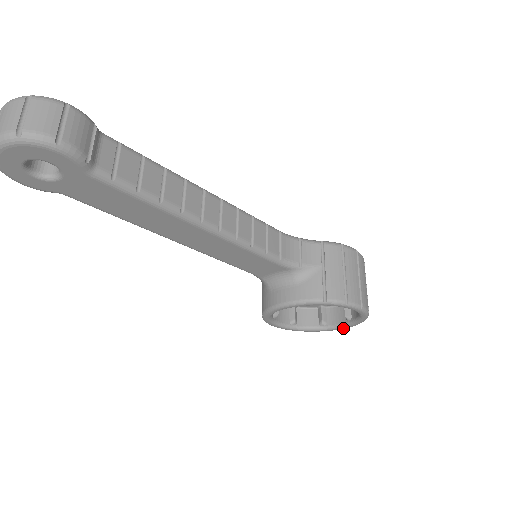
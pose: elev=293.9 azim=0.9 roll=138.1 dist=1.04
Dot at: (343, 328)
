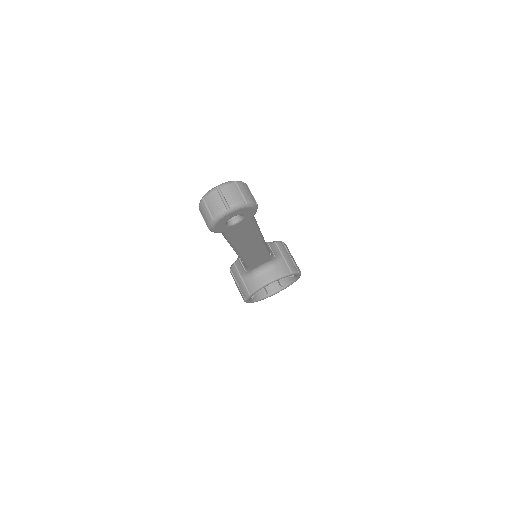
Dot at: (278, 292)
